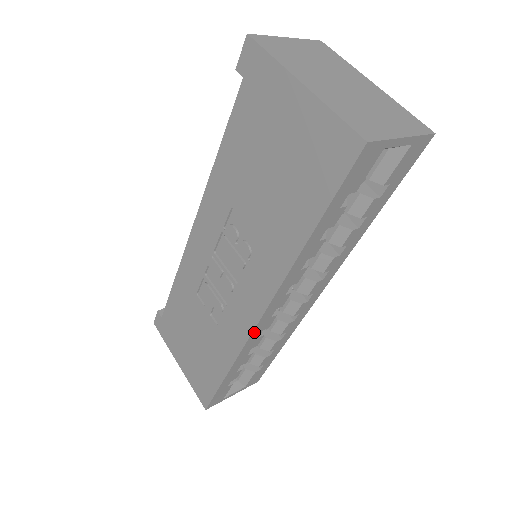
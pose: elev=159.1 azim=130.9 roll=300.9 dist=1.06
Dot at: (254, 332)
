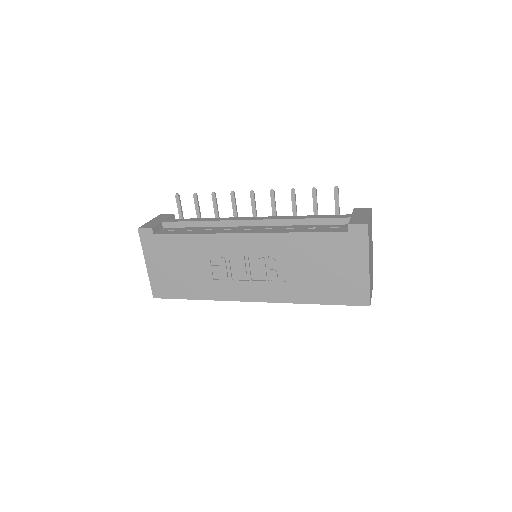
Dot at: (240, 300)
